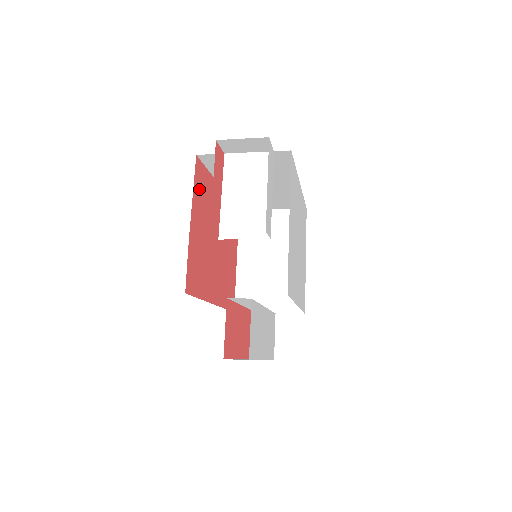
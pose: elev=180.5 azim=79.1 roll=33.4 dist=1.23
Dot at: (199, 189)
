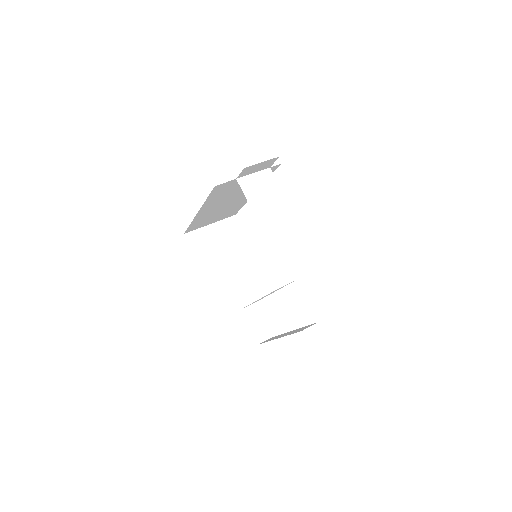
Dot at: occluded
